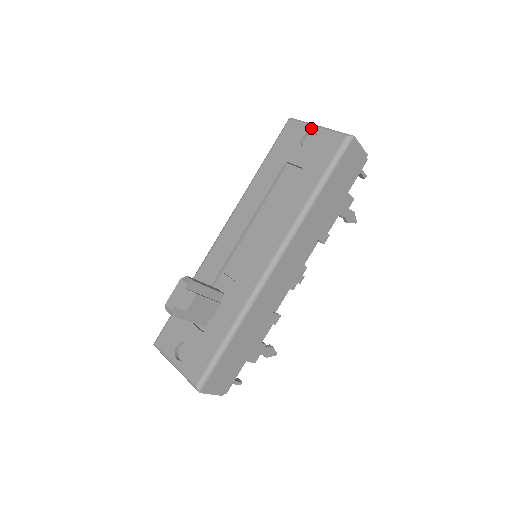
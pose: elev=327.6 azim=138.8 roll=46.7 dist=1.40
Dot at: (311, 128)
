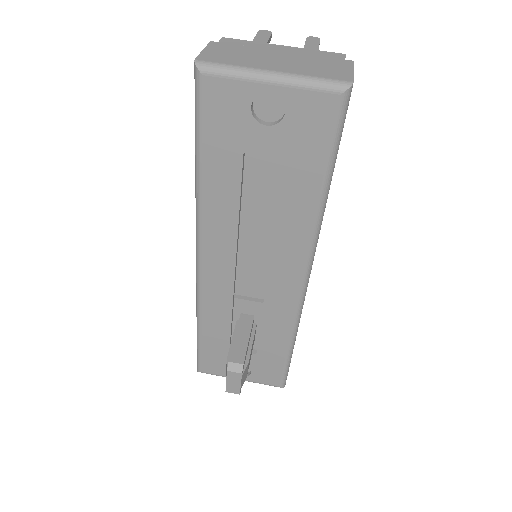
Dot at: (260, 86)
